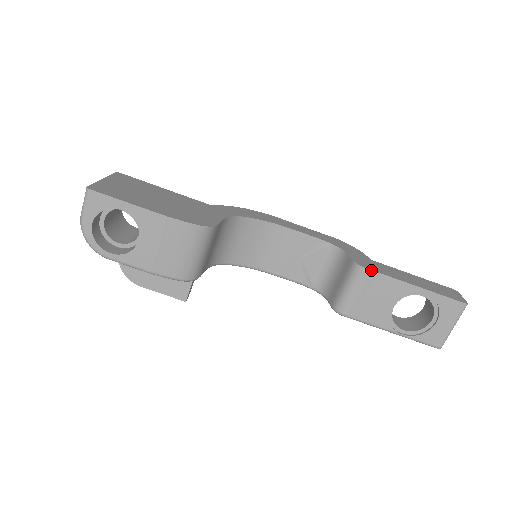
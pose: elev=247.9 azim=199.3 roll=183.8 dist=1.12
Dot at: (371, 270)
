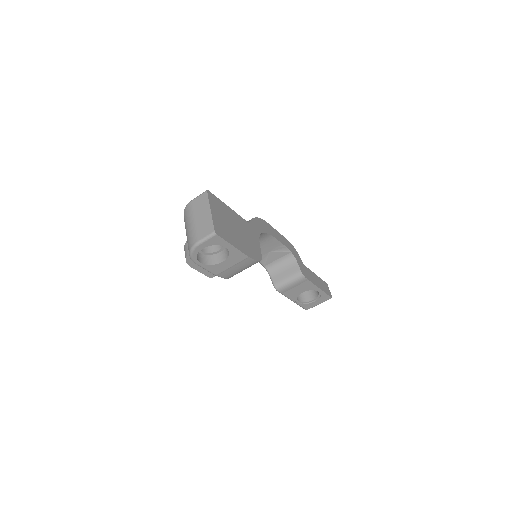
Dot at: (307, 279)
